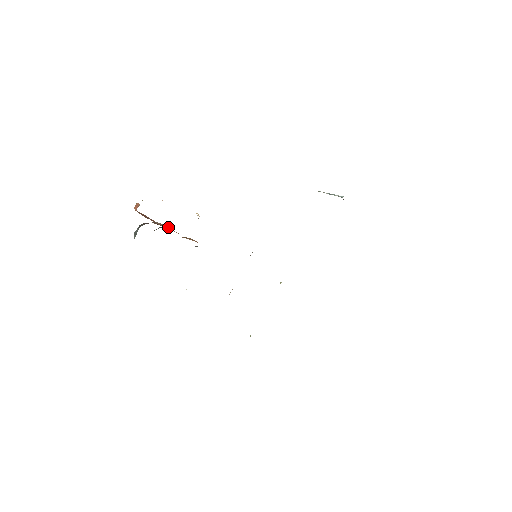
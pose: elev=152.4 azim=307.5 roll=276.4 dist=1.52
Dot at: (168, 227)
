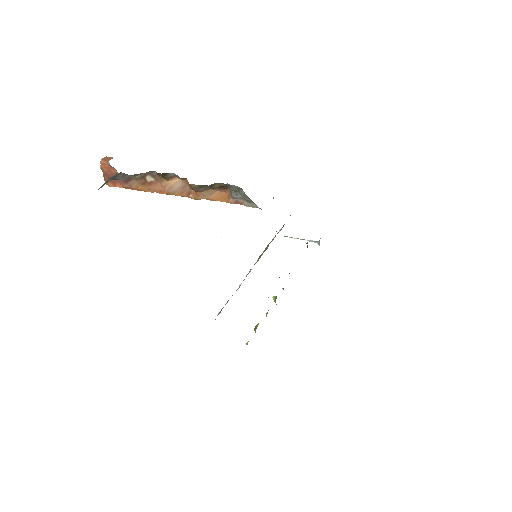
Dot at: (174, 180)
